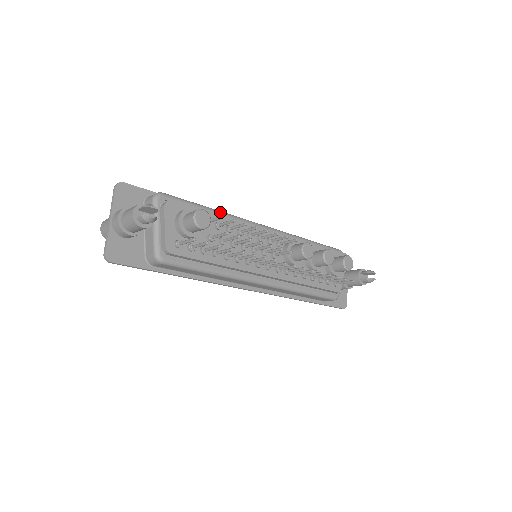
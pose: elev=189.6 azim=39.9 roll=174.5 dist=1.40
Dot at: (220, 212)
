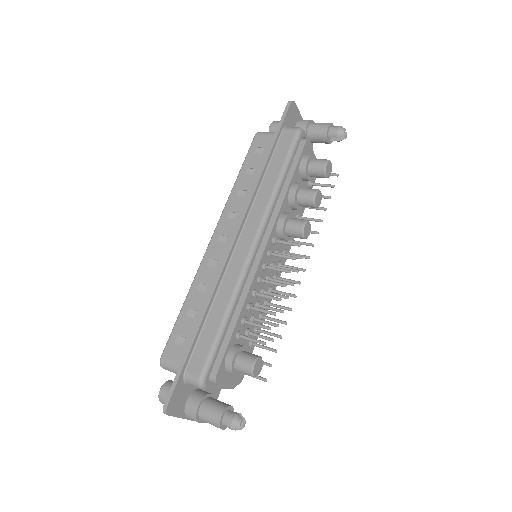
Dot at: (231, 308)
